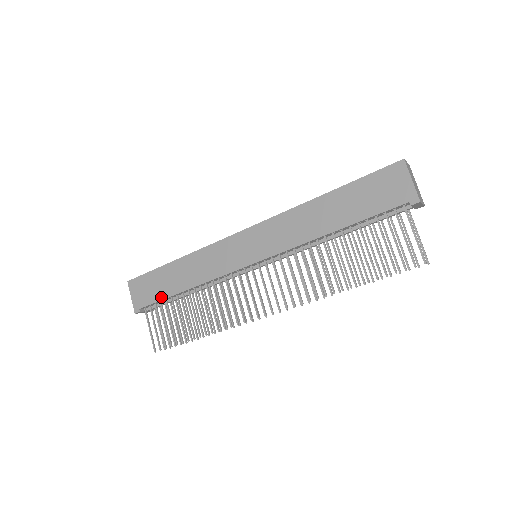
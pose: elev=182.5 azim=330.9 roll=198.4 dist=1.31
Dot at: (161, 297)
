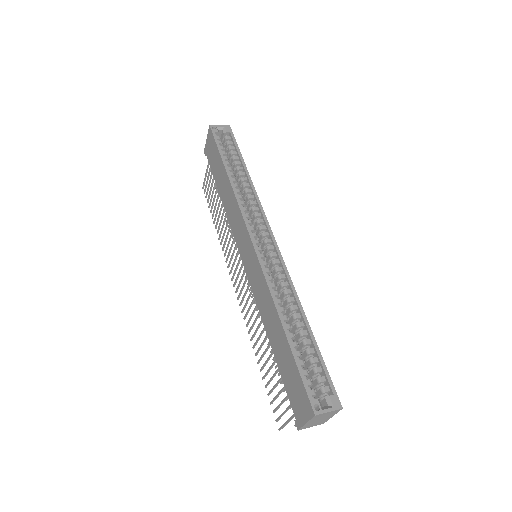
Dot at: (213, 173)
